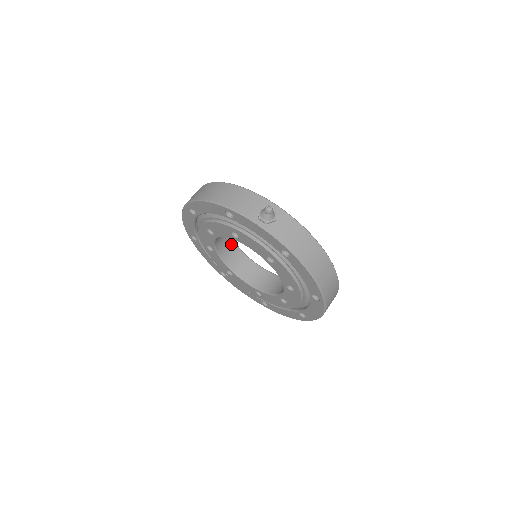
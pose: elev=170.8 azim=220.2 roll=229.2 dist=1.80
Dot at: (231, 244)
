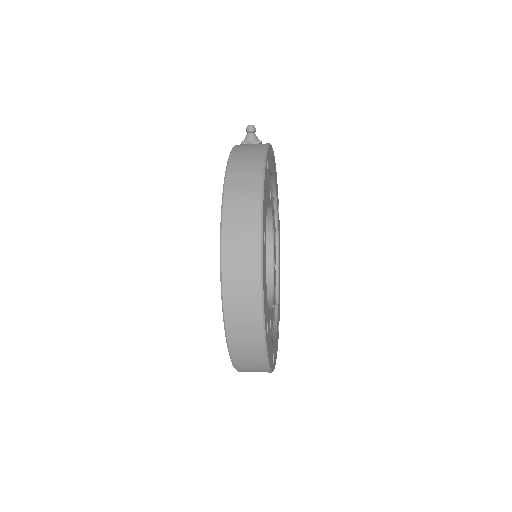
Dot at: (268, 276)
